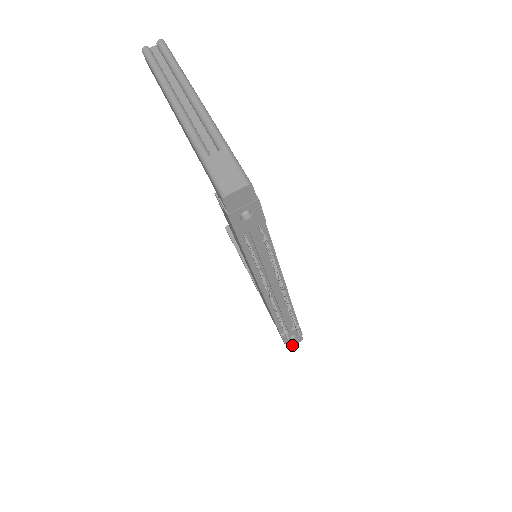
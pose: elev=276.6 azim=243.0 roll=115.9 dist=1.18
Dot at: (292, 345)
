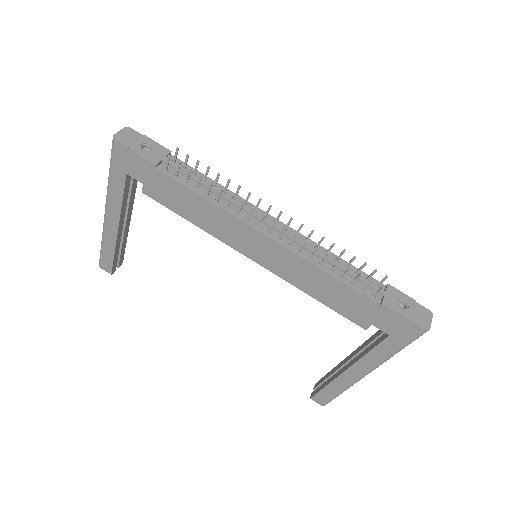
Dot at: (429, 325)
